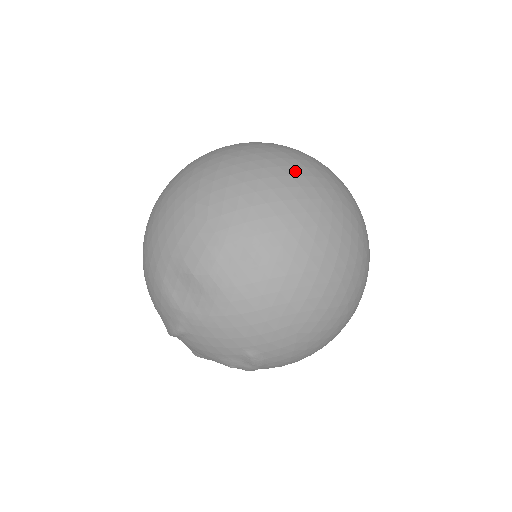
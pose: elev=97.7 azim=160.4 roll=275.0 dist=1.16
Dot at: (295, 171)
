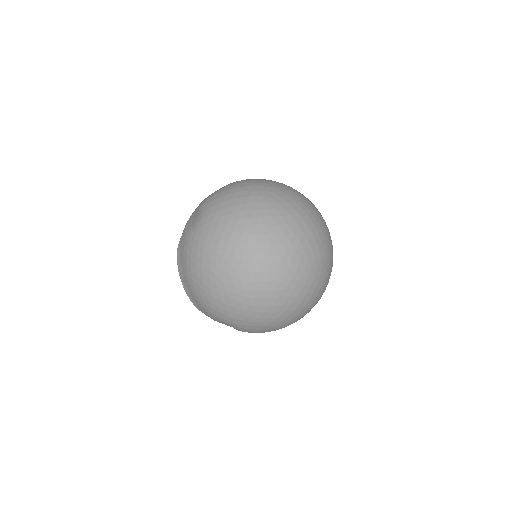
Dot at: occluded
